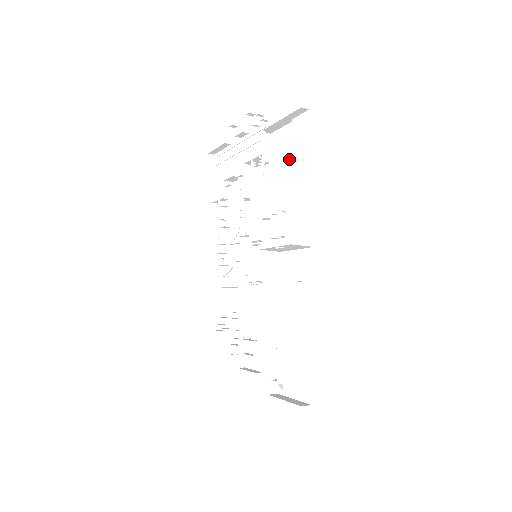
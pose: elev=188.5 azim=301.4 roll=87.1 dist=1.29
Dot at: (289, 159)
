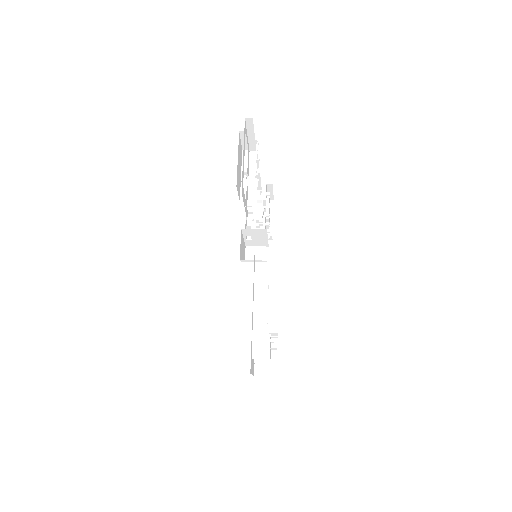
Dot at: occluded
